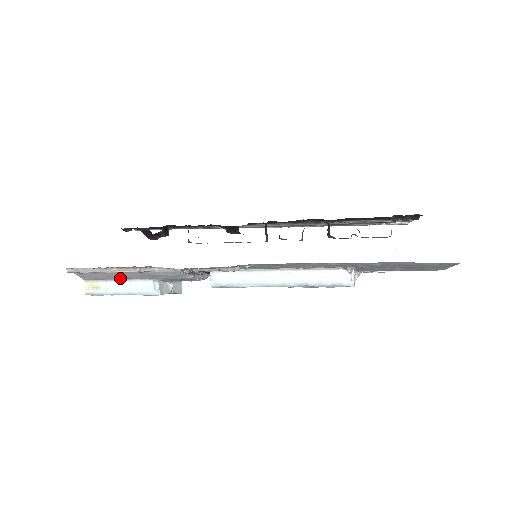
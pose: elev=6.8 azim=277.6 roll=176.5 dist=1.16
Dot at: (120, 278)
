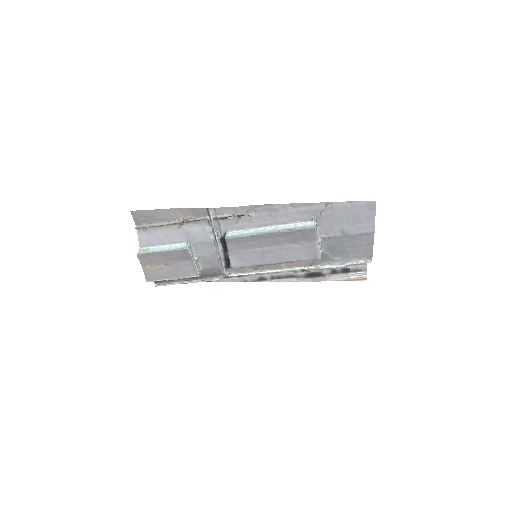
Dot at: (165, 242)
